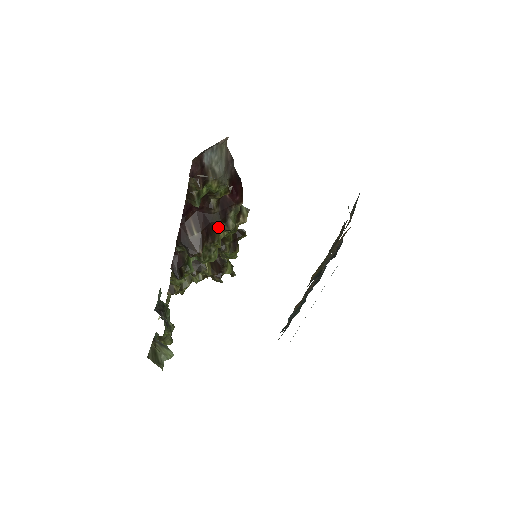
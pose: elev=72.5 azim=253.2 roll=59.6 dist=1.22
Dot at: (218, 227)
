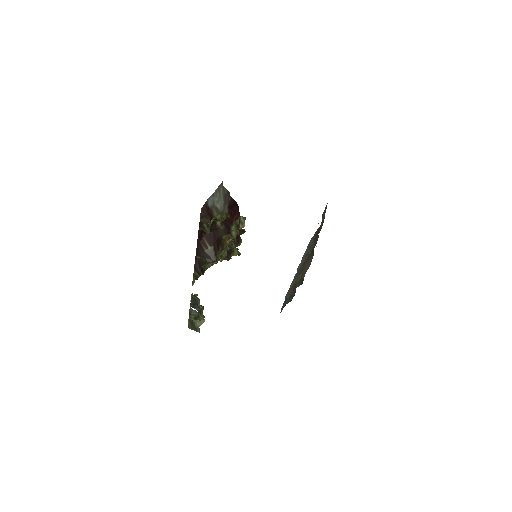
Dot at: (225, 238)
